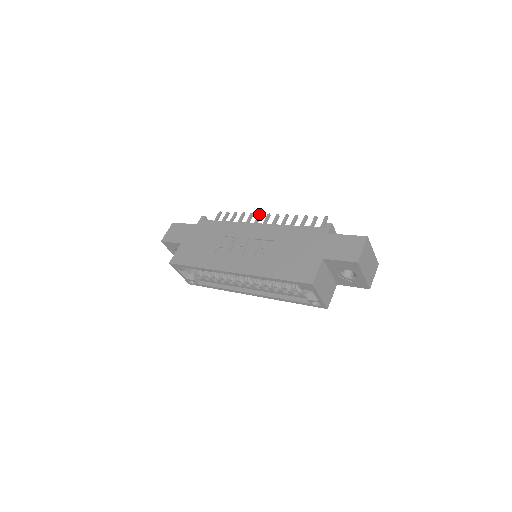
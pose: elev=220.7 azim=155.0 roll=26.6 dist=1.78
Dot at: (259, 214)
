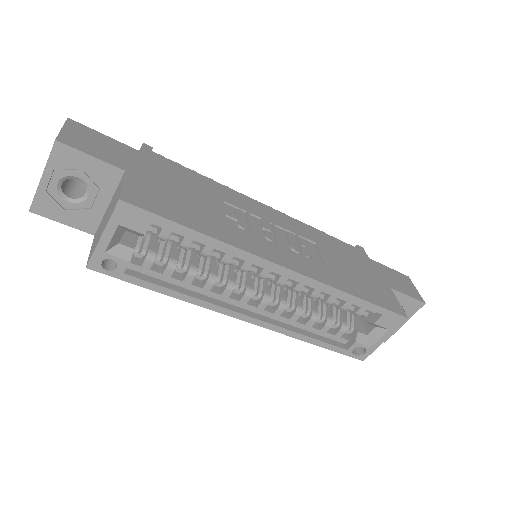
Dot at: occluded
